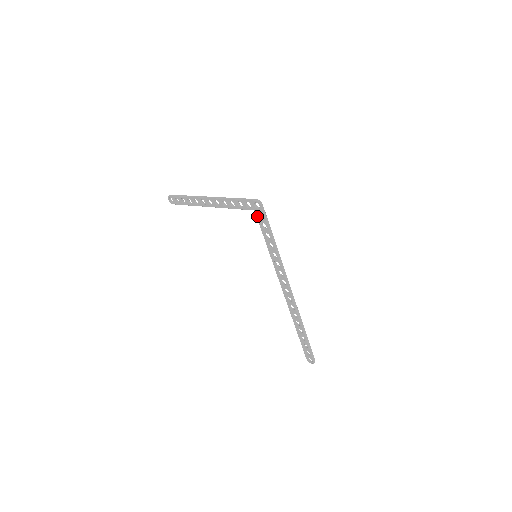
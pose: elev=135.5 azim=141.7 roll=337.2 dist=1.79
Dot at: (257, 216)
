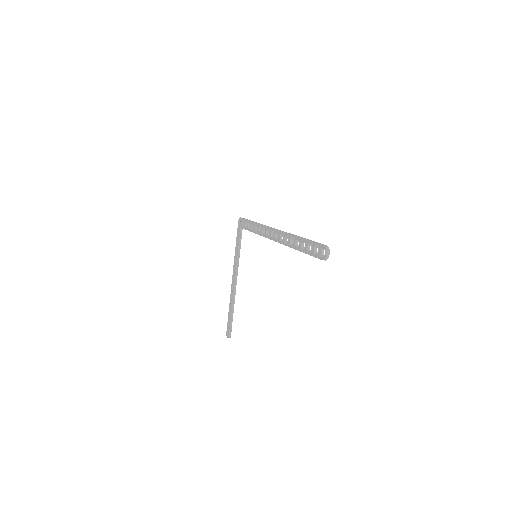
Dot at: (242, 227)
